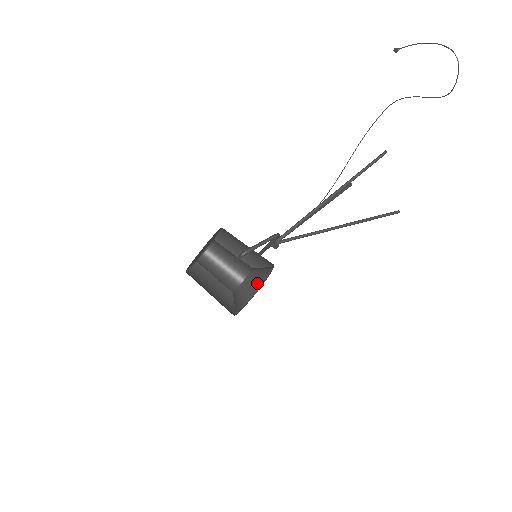
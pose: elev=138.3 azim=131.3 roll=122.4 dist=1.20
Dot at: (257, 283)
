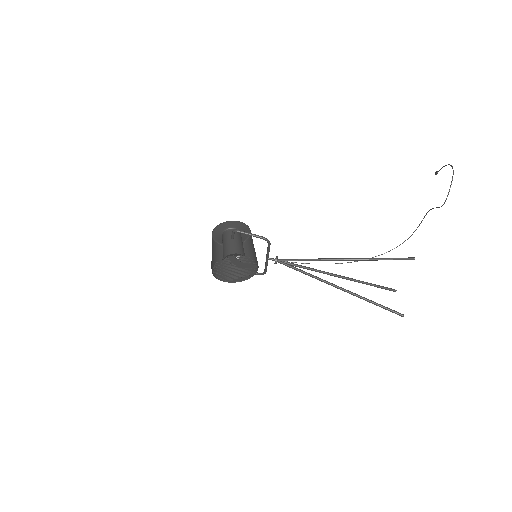
Dot at: (232, 255)
